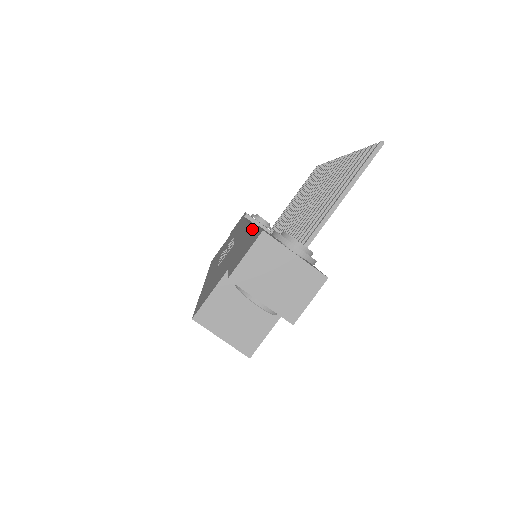
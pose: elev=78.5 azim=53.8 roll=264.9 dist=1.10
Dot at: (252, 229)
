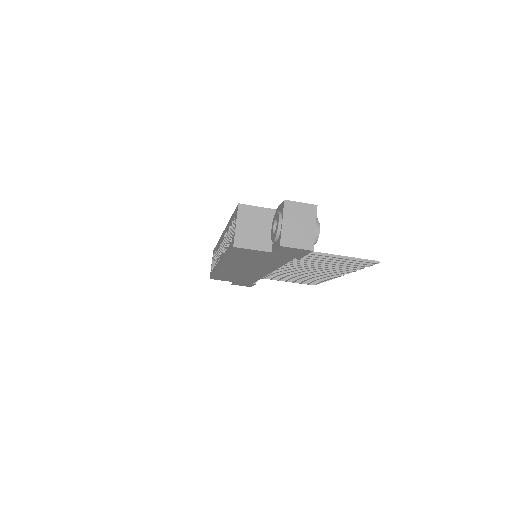
Dot at: occluded
